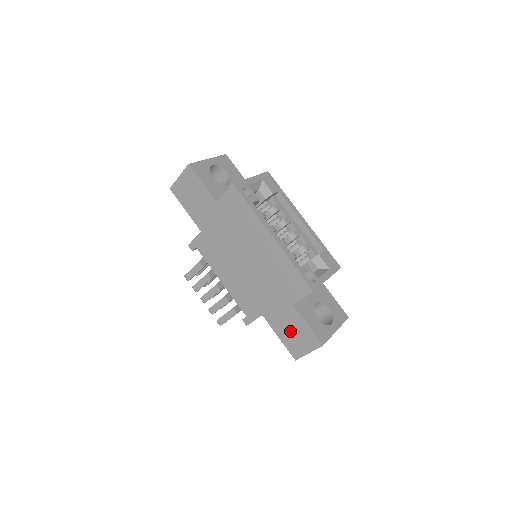
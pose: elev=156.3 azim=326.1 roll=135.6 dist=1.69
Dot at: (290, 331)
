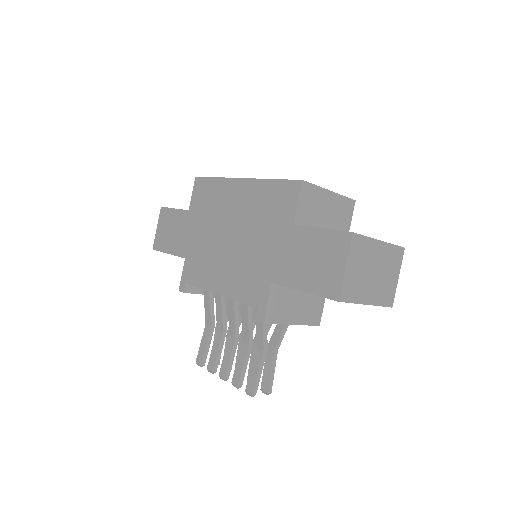
Dot at: (308, 263)
